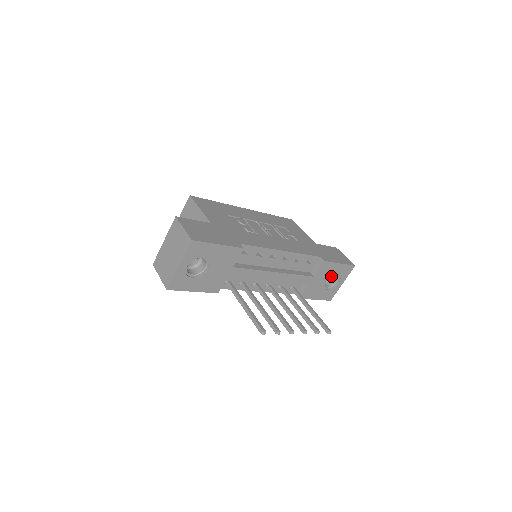
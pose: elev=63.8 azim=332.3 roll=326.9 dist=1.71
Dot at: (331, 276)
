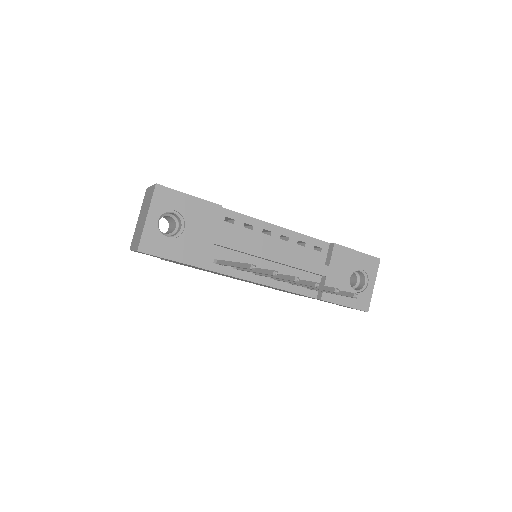
Dot at: (353, 270)
